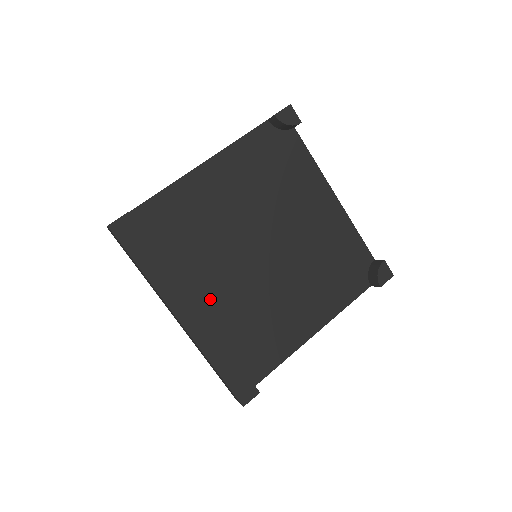
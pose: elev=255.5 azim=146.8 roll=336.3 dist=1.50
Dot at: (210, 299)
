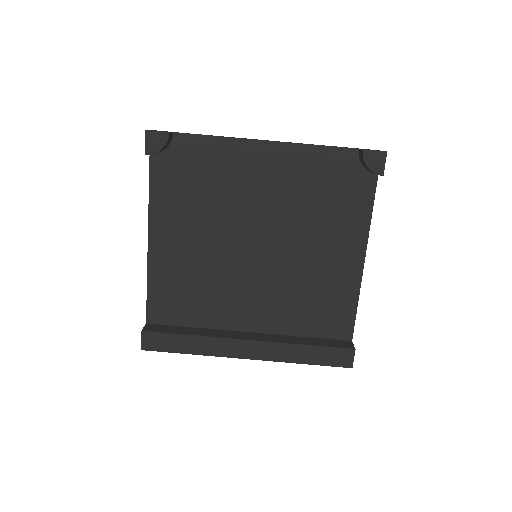
Dot at: (256, 318)
